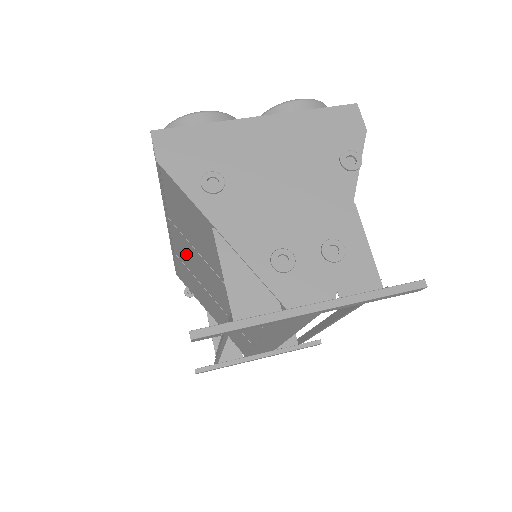
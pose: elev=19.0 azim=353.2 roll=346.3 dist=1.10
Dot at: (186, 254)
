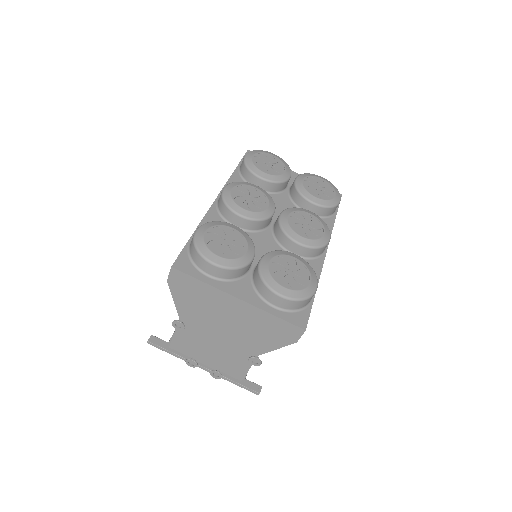
Dot at: occluded
